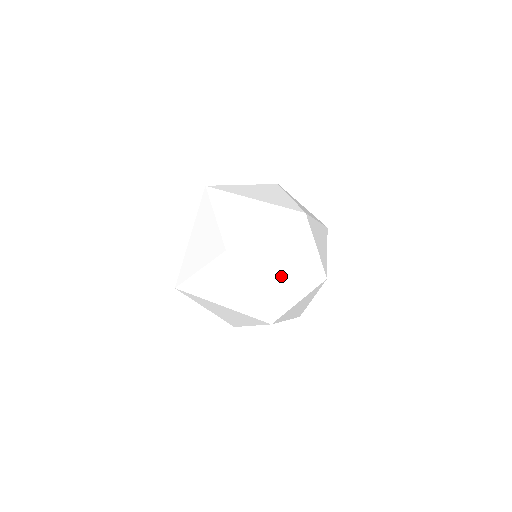
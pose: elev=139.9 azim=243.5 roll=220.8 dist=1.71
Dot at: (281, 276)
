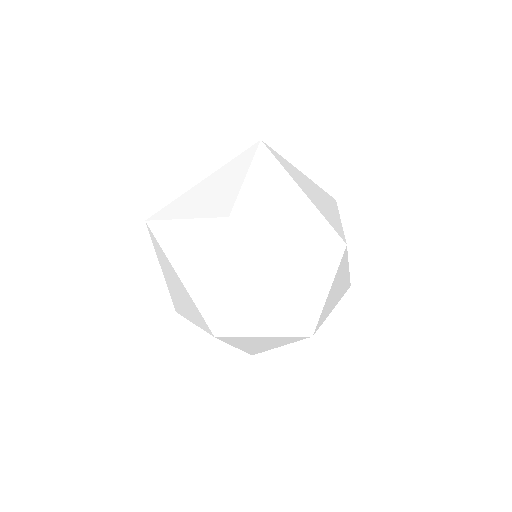
Dot at: occluded
